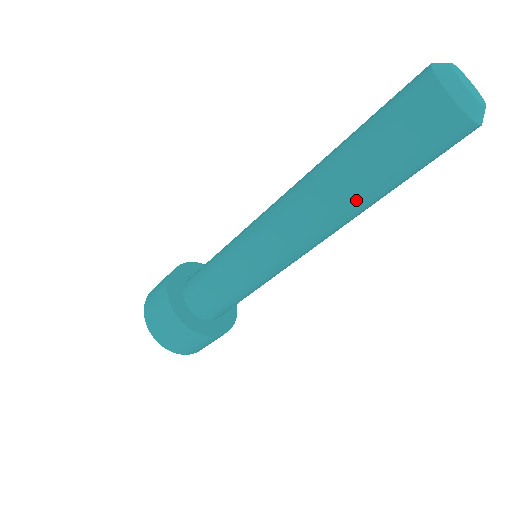
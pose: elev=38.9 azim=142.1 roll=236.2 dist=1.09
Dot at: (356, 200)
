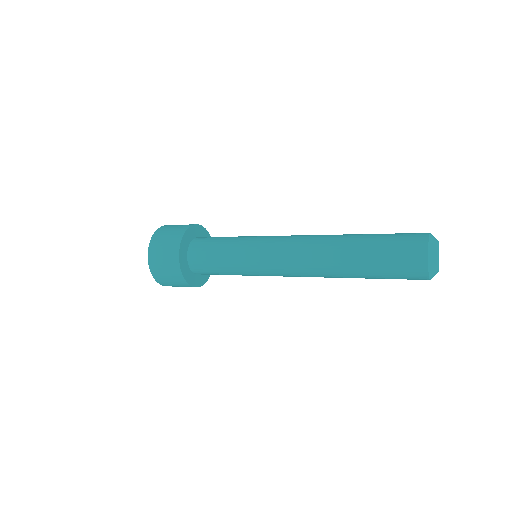
Dot at: occluded
